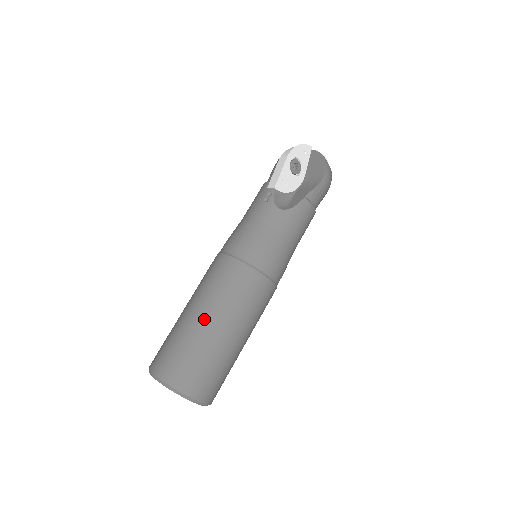
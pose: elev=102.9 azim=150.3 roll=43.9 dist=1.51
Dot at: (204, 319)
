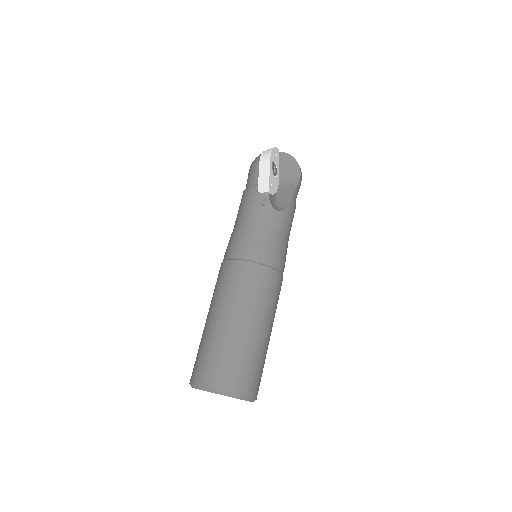
Dot at: (244, 324)
